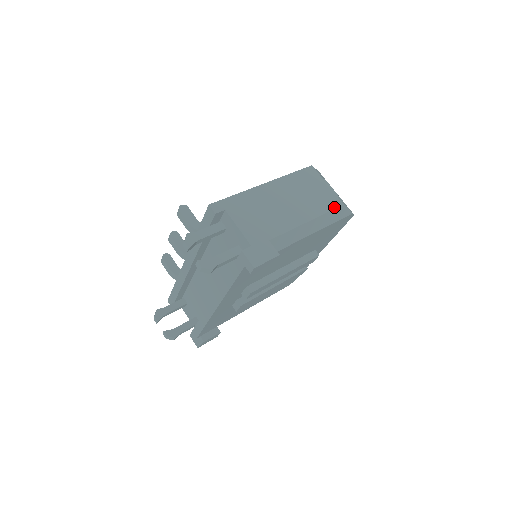
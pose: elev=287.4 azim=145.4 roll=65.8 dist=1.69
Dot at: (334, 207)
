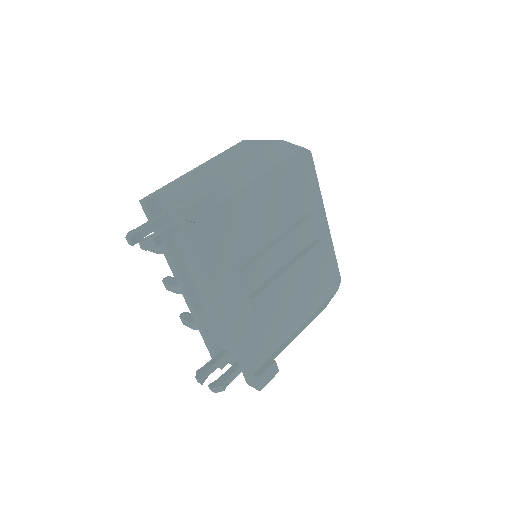
Dot at: (271, 146)
